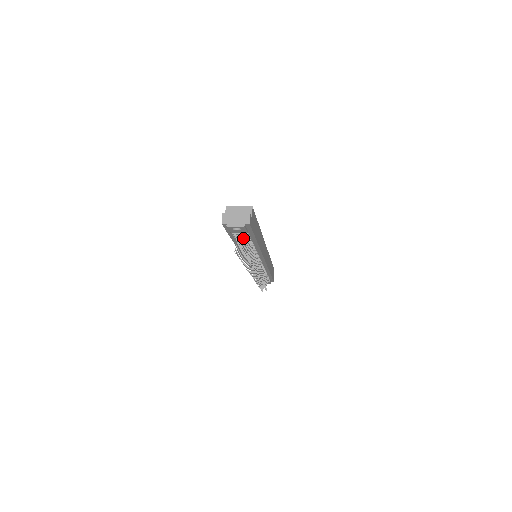
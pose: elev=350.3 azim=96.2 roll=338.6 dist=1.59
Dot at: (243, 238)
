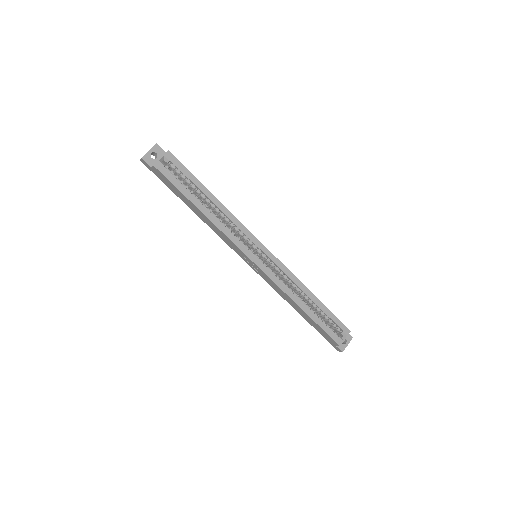
Dot at: occluded
